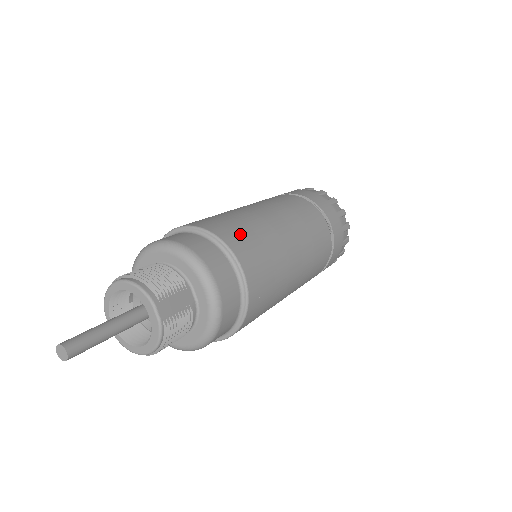
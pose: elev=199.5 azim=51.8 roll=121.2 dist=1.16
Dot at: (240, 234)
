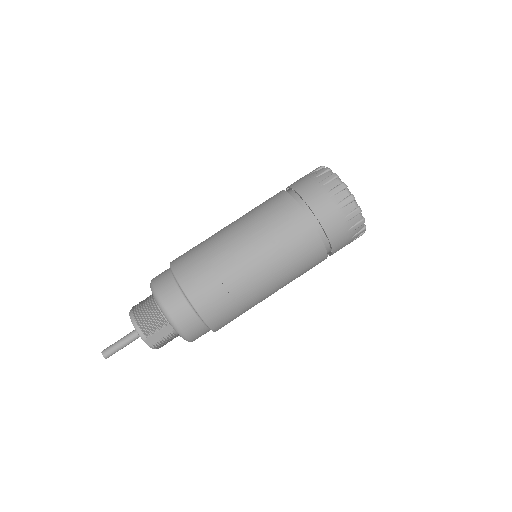
Dot at: (207, 288)
